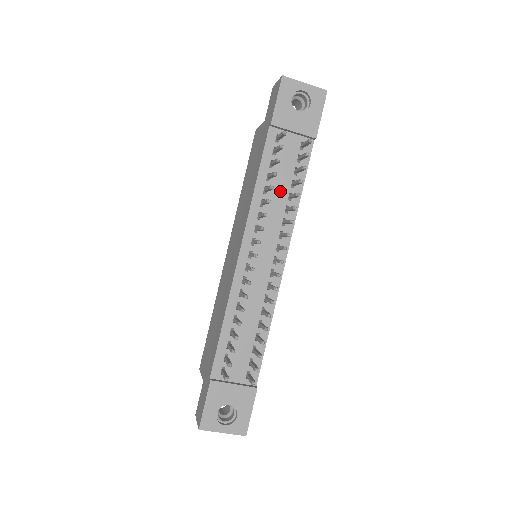
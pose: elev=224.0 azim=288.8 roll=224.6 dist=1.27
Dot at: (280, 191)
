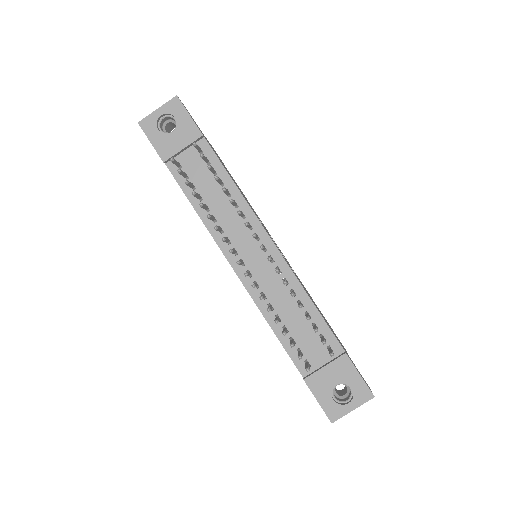
Dot at: (217, 198)
